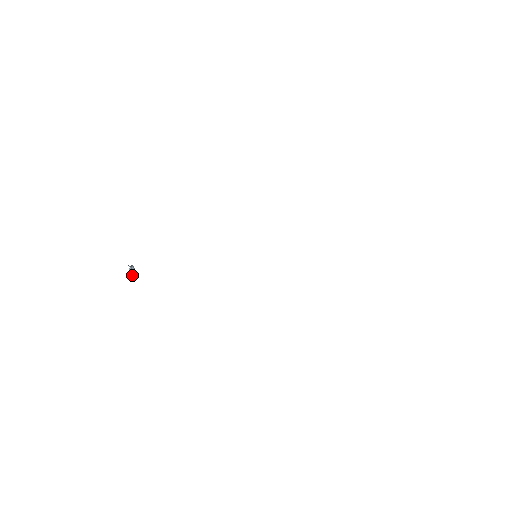
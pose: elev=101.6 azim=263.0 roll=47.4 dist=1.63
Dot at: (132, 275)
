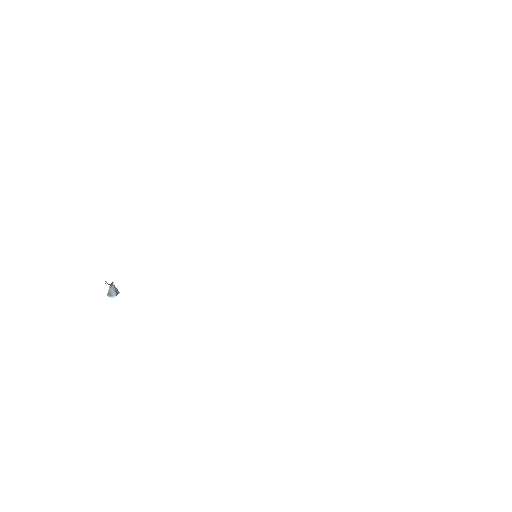
Dot at: (113, 295)
